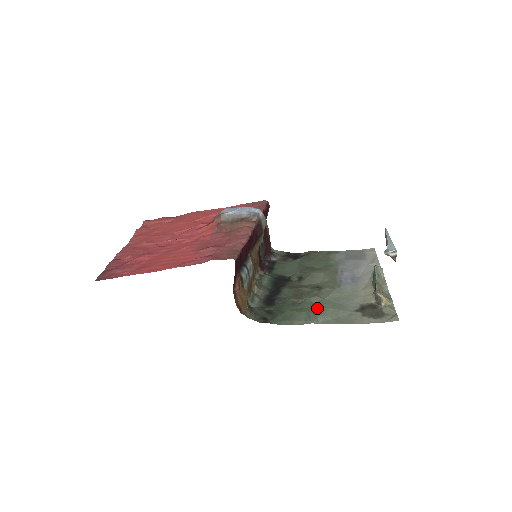
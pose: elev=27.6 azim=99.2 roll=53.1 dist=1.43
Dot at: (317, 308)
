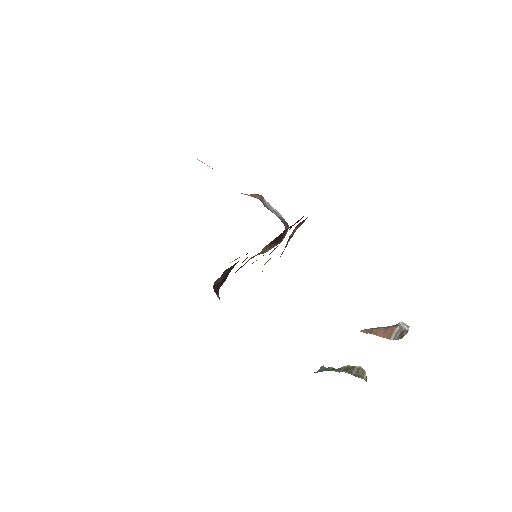
Dot at: occluded
